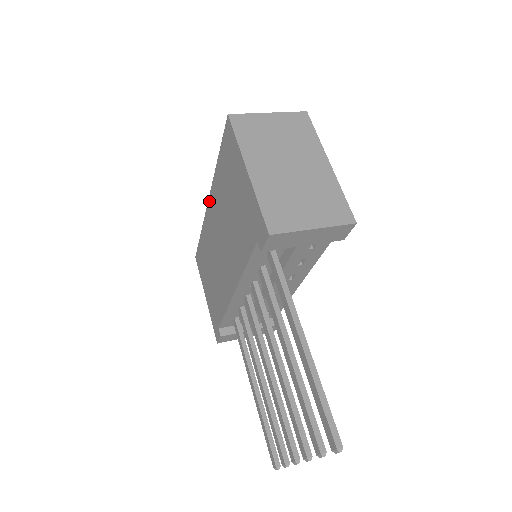
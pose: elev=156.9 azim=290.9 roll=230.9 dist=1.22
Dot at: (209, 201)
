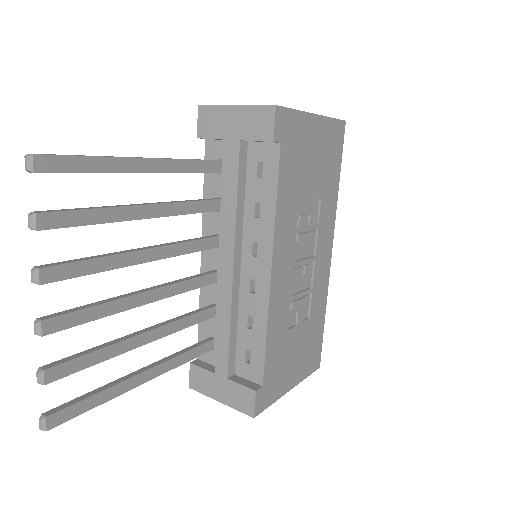
Dot at: occluded
